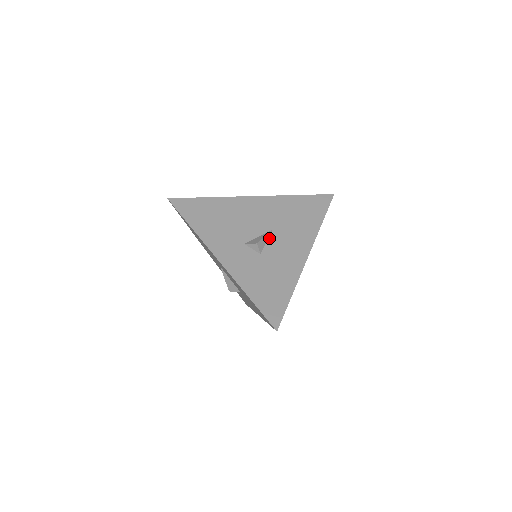
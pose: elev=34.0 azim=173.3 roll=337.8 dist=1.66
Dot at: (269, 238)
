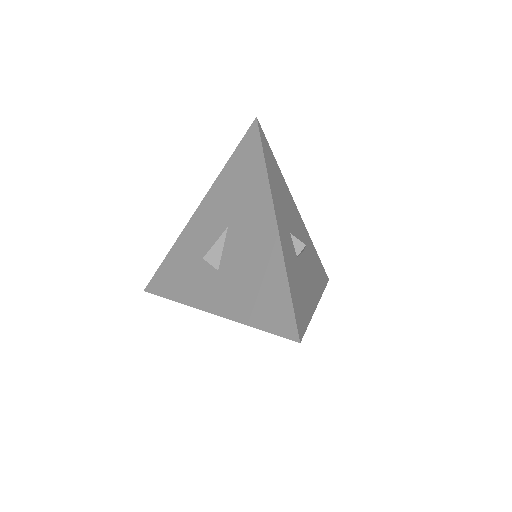
Dot at: (302, 253)
